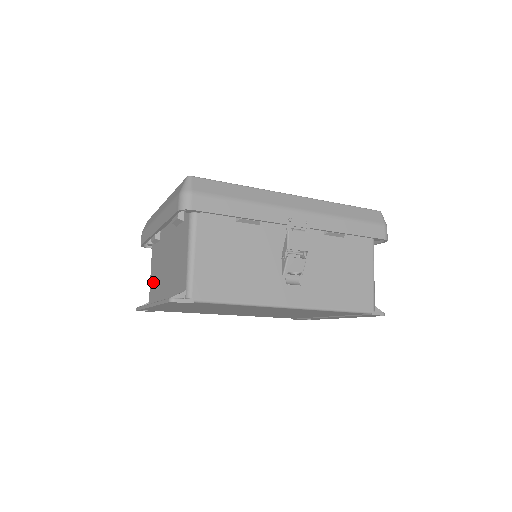
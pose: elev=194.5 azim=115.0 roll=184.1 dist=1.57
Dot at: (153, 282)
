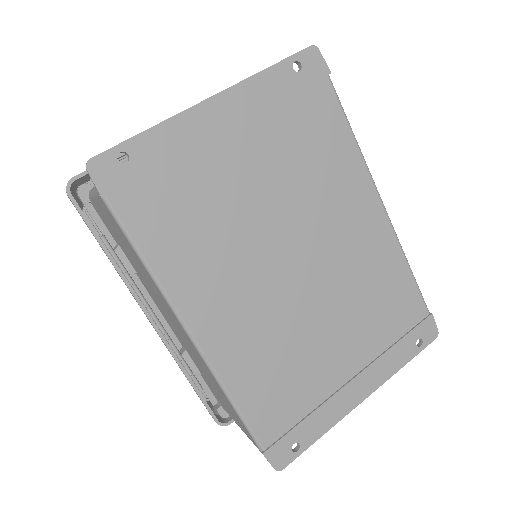
Dot at: occluded
